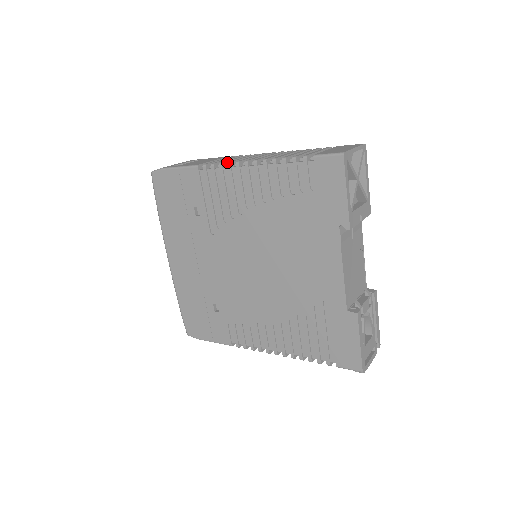
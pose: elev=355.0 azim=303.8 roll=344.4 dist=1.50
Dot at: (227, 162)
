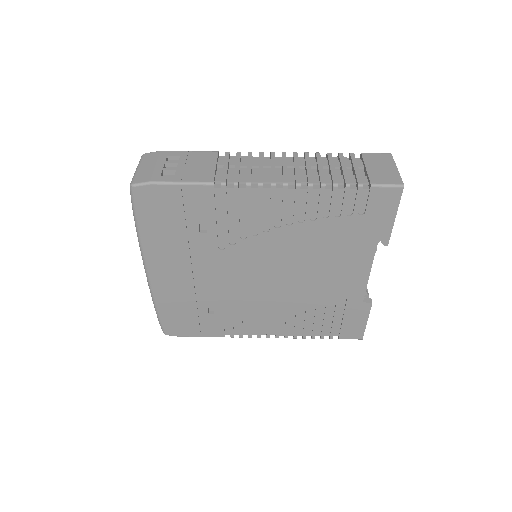
Dot at: (251, 178)
